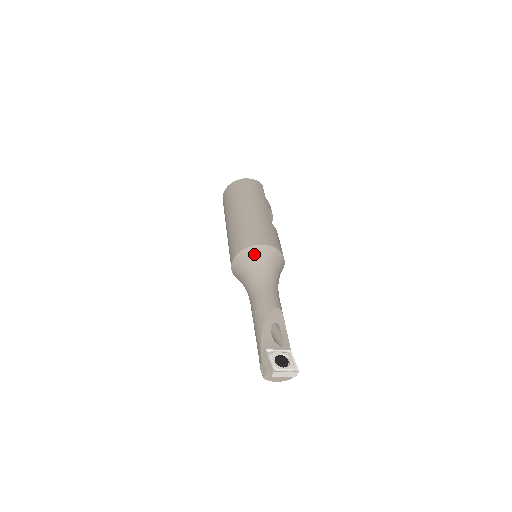
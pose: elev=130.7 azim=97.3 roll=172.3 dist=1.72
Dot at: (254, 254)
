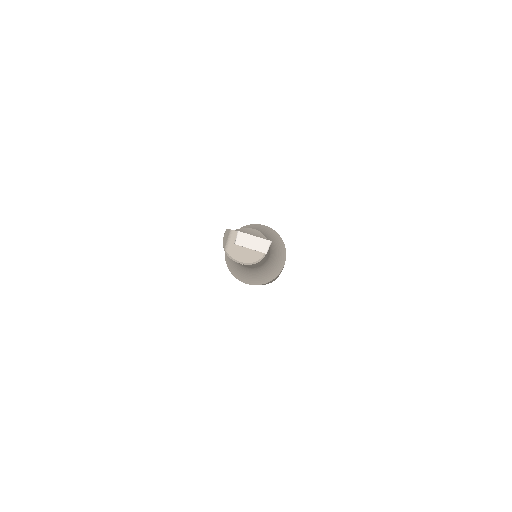
Dot at: (251, 227)
